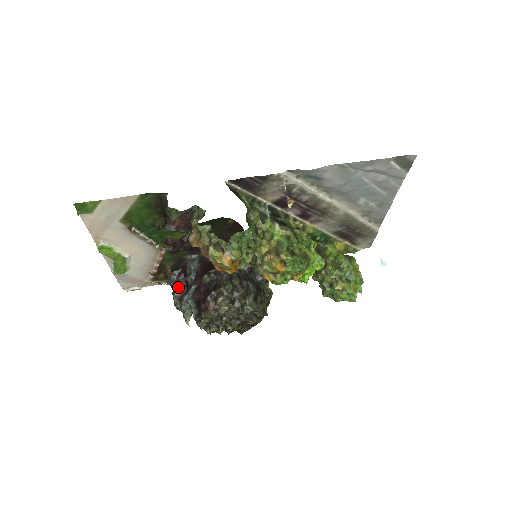
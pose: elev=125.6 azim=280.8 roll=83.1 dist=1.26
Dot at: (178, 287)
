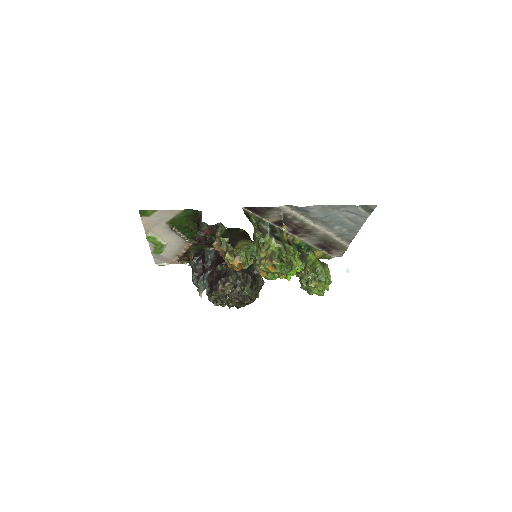
Dot at: (197, 269)
